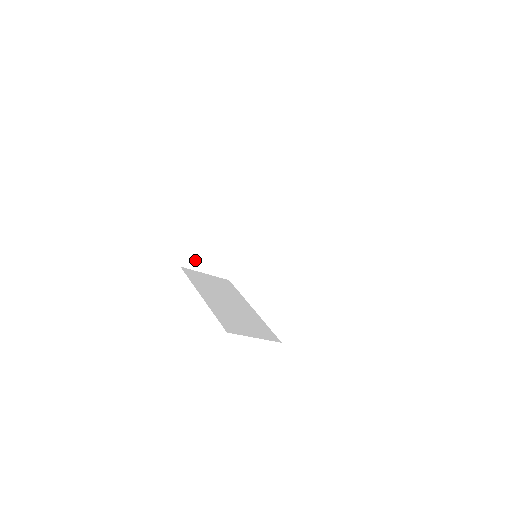
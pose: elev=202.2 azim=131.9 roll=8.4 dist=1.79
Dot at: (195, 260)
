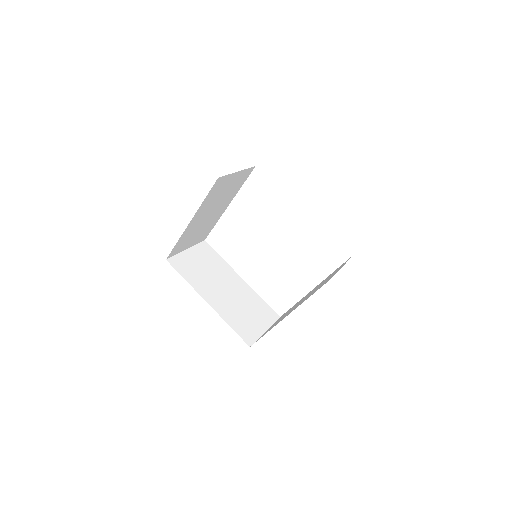
Dot at: (179, 248)
